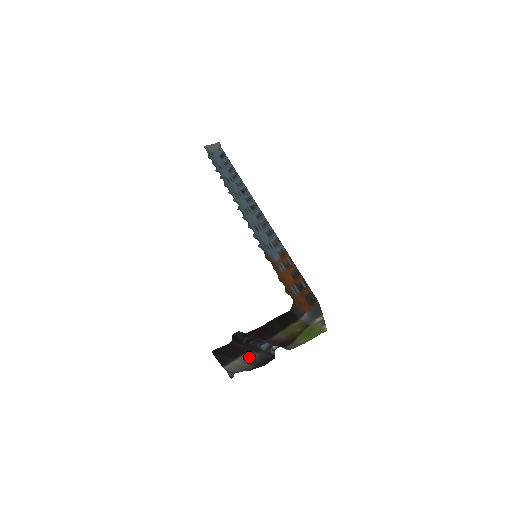
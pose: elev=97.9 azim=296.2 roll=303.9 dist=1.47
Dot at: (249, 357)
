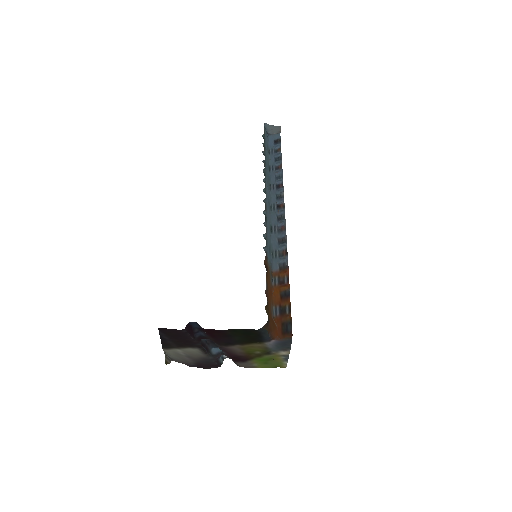
Dot at: (194, 353)
